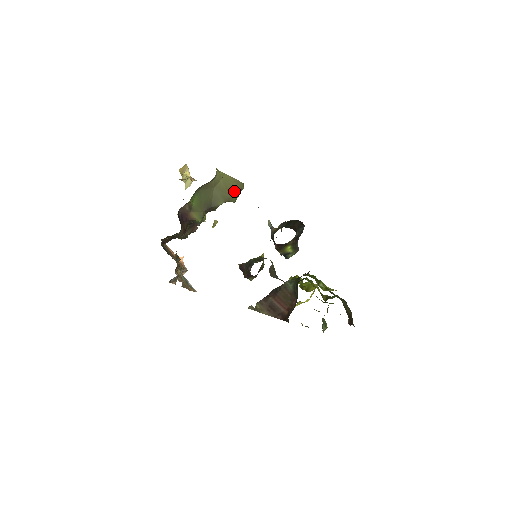
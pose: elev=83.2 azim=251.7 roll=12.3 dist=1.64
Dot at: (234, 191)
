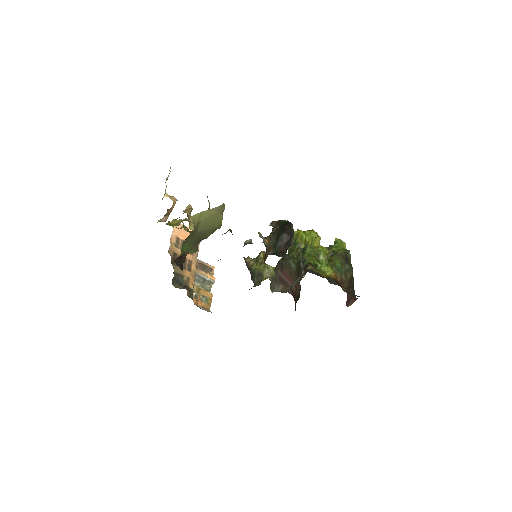
Dot at: (217, 221)
